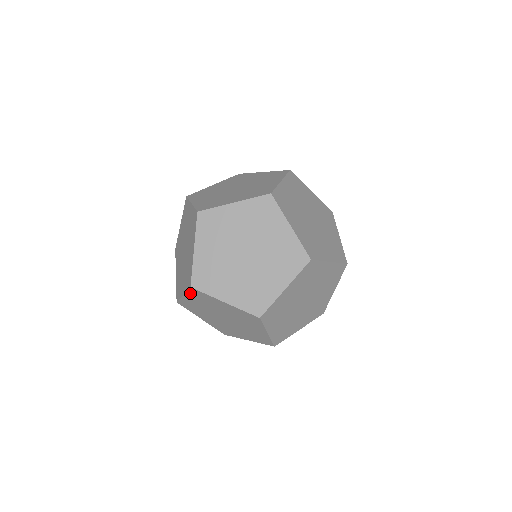
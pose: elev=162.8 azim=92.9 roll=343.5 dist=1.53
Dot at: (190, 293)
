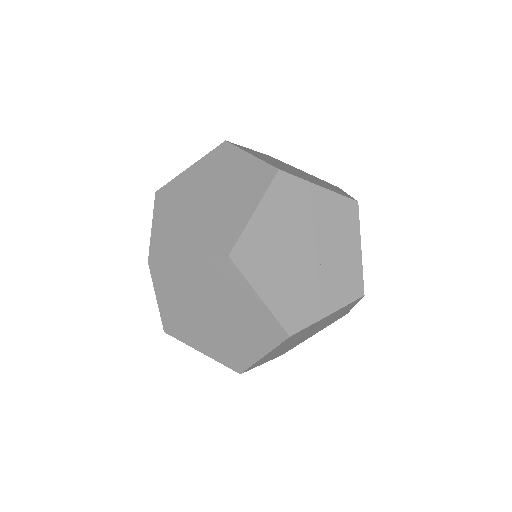
Dot at: (209, 262)
